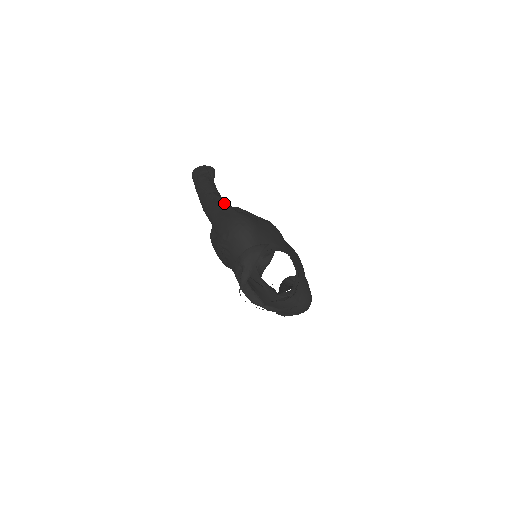
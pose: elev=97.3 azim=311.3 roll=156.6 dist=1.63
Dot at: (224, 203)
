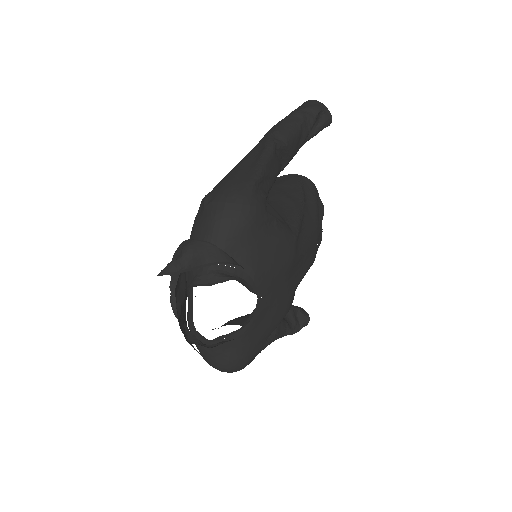
Dot at: (262, 162)
